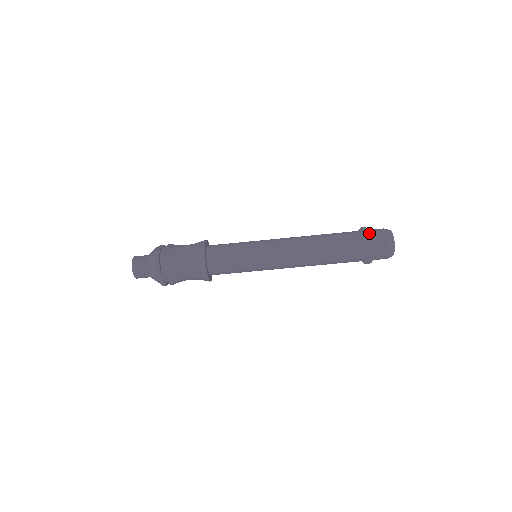
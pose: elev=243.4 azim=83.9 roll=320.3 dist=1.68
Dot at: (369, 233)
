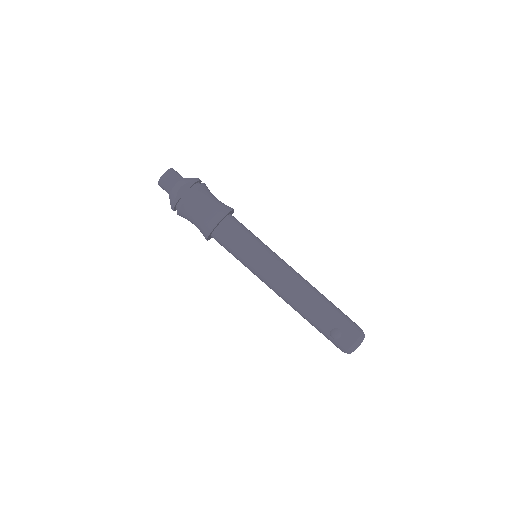
Dot at: occluded
